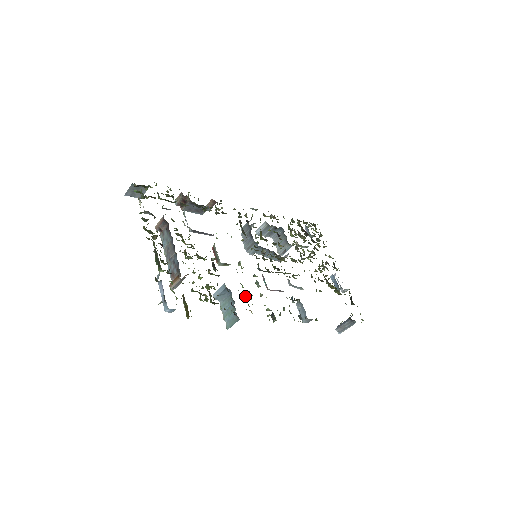
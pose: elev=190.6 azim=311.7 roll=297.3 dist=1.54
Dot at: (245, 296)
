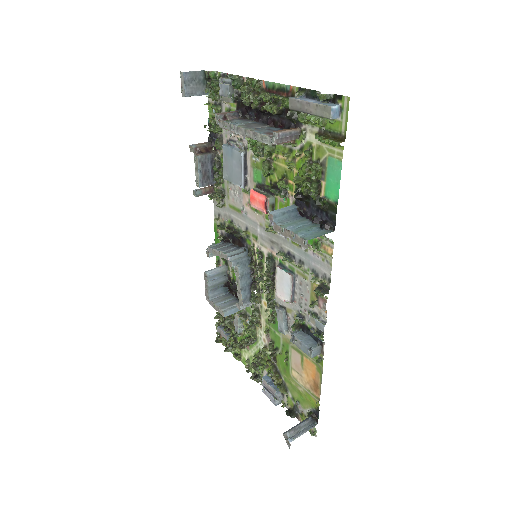
Dot at: occluded
